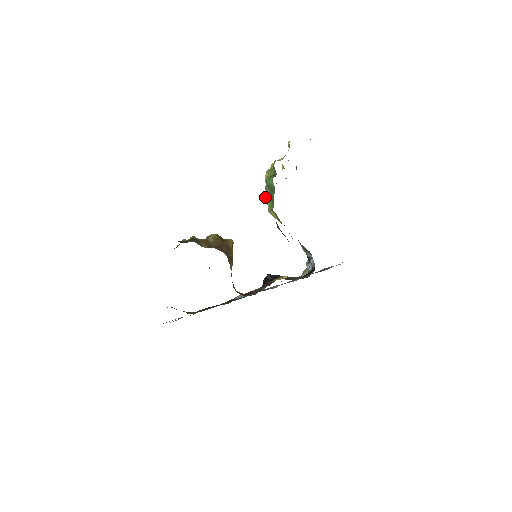
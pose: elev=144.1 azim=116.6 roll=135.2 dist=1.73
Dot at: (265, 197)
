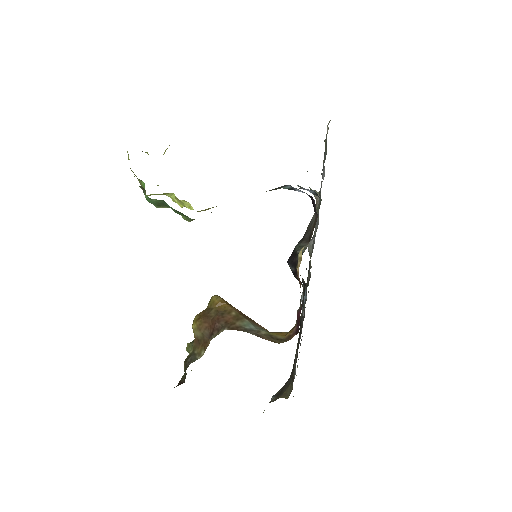
Dot at: occluded
